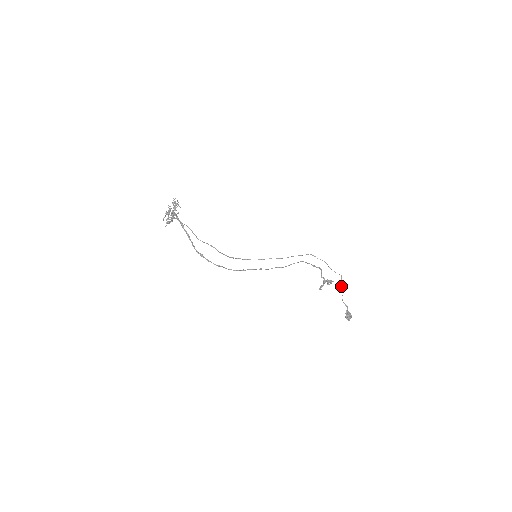
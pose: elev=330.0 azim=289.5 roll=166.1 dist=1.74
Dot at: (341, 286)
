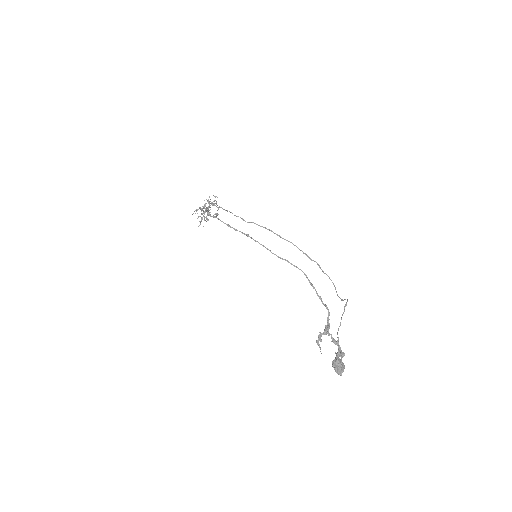
Dot at: (342, 314)
